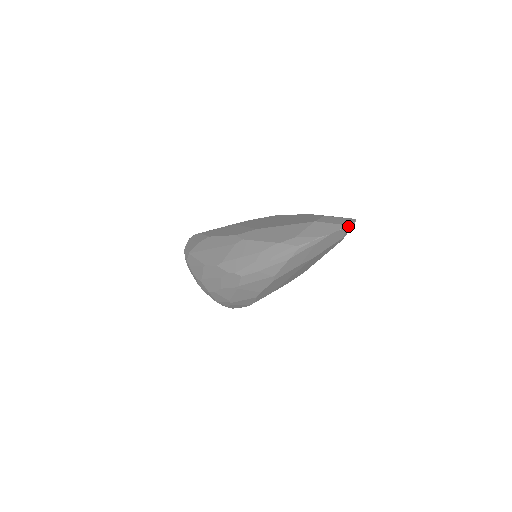
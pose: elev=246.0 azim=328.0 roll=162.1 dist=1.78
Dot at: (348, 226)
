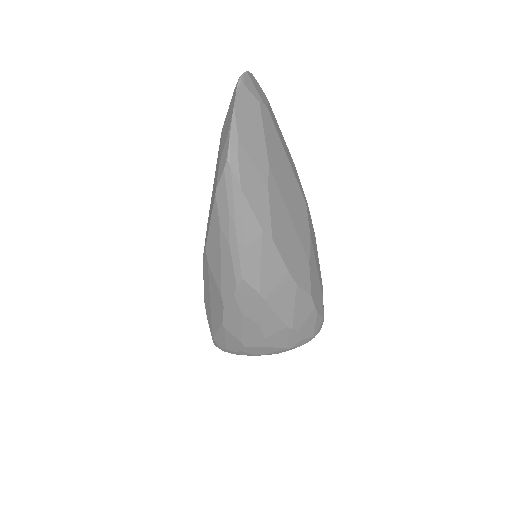
Dot at: (240, 79)
